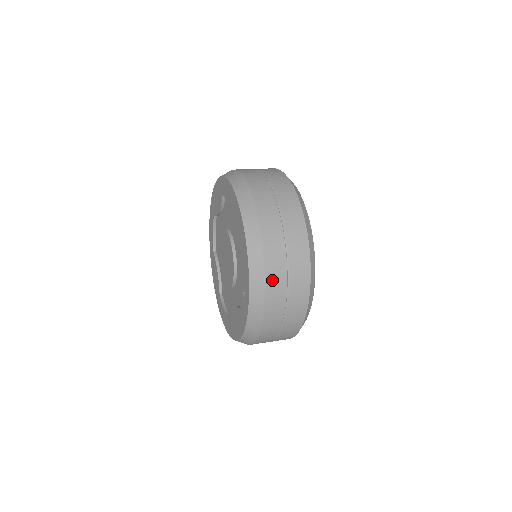
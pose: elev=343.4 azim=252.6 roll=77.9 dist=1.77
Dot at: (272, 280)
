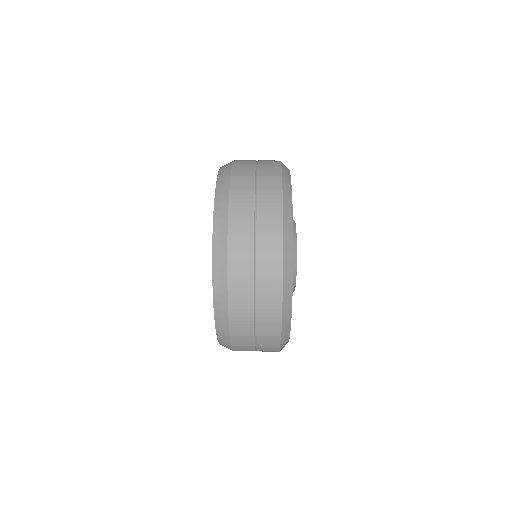
Dot at: (236, 304)
